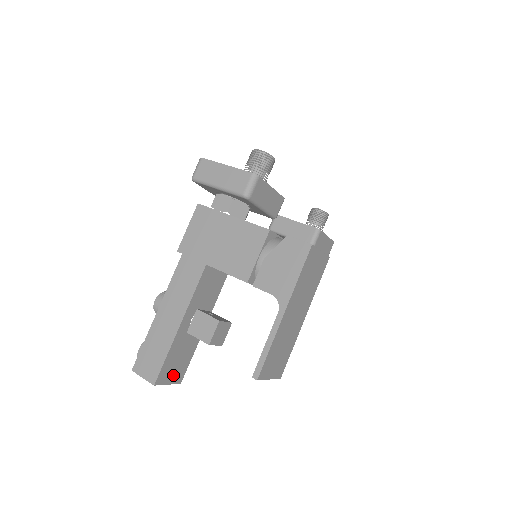
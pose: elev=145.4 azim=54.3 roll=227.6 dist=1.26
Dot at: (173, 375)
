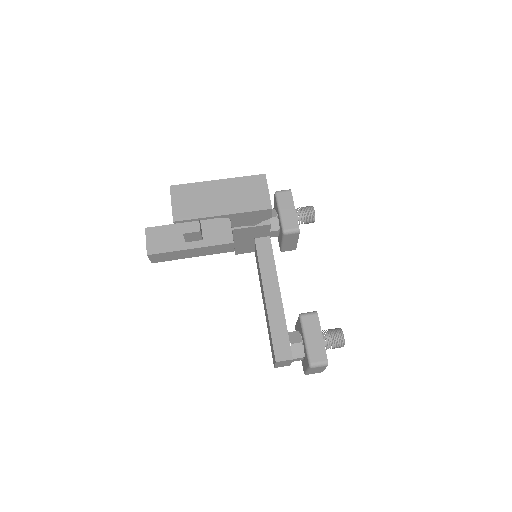
Dot at: (153, 242)
